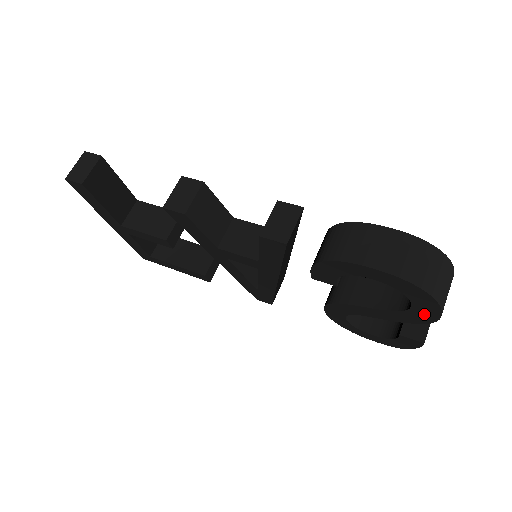
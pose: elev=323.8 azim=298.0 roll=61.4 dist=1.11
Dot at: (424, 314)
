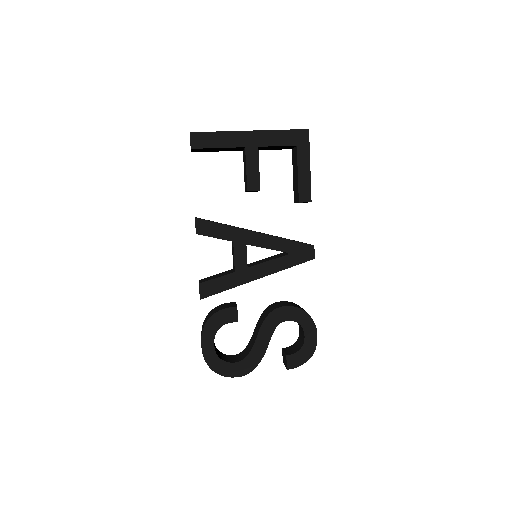
Dot at: occluded
